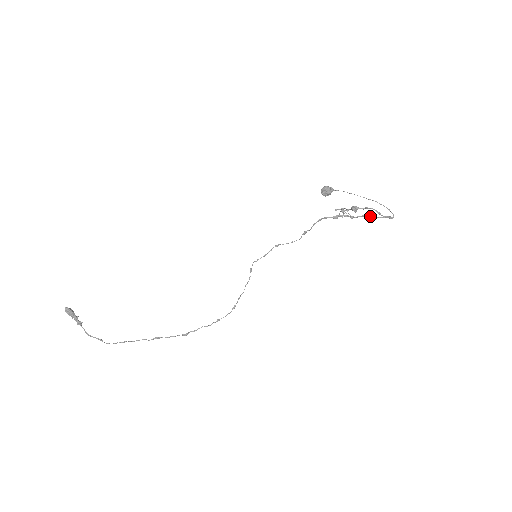
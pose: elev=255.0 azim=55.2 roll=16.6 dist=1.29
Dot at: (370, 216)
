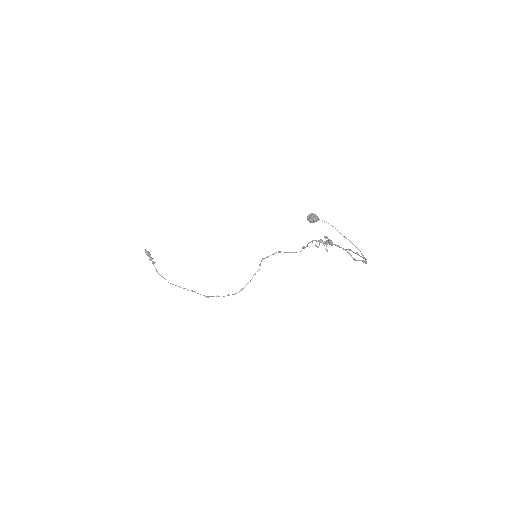
Dot at: occluded
